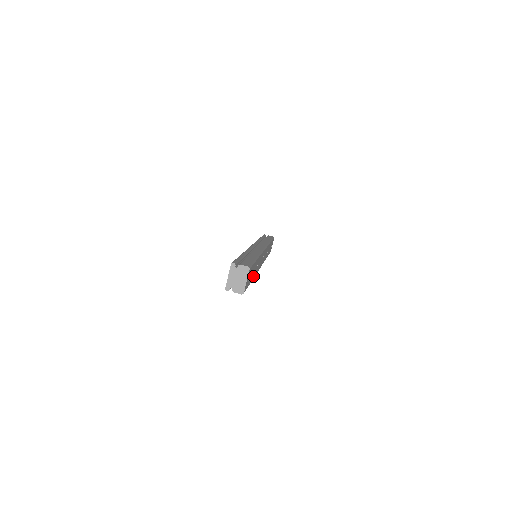
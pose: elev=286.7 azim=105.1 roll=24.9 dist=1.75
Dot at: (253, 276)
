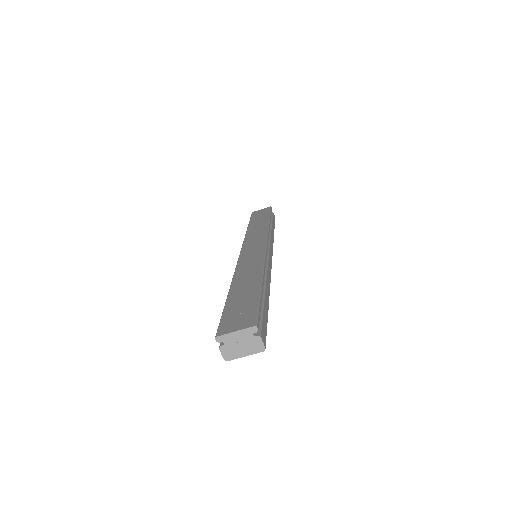
Dot at: occluded
